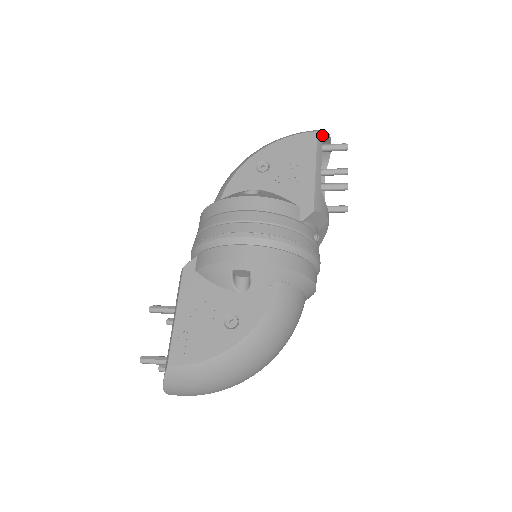
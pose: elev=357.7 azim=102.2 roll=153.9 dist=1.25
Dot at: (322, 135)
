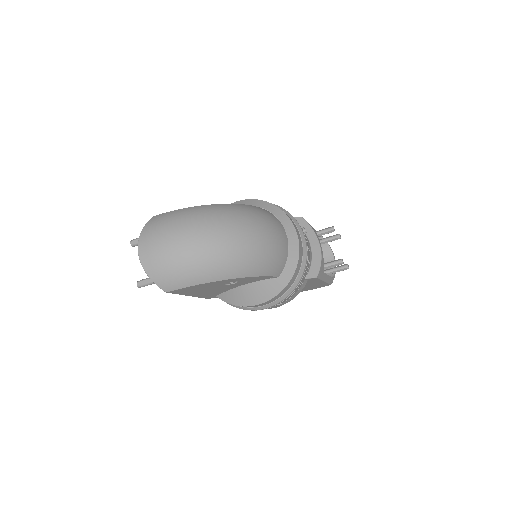
Dot at: (322, 236)
